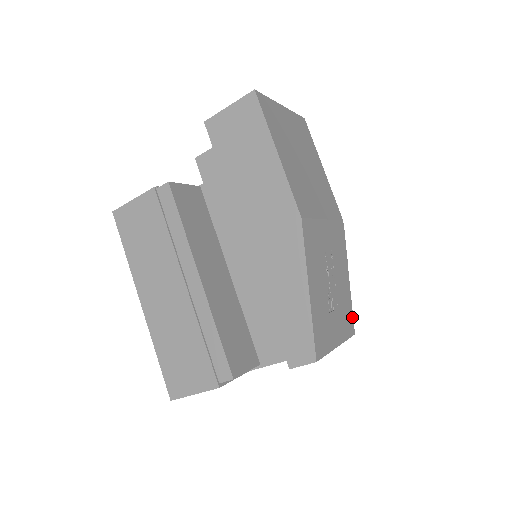
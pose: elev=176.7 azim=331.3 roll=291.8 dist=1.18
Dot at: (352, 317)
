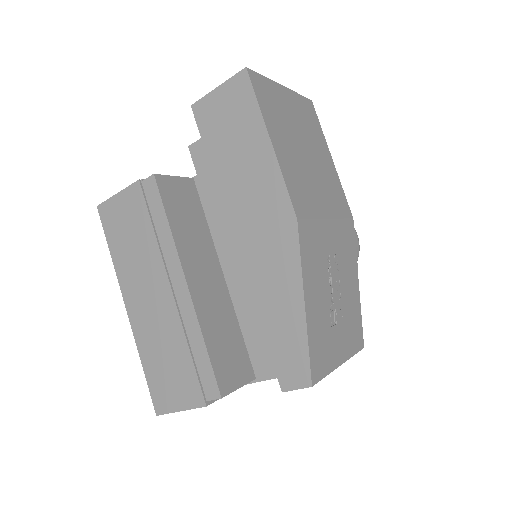
Dot at: (361, 328)
